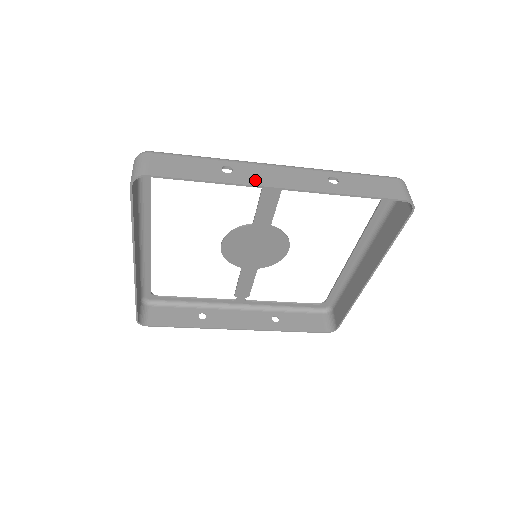
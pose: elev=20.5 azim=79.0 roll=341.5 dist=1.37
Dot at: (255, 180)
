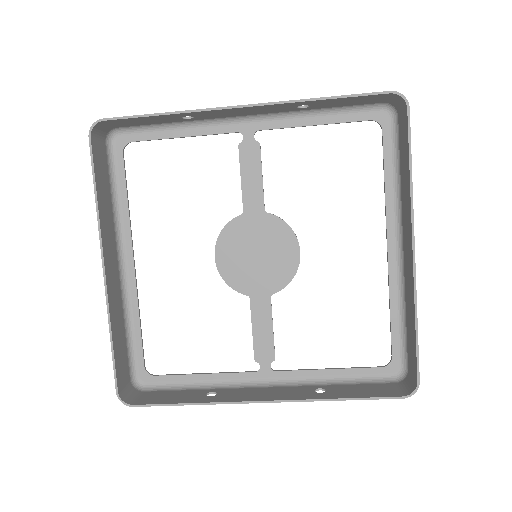
Dot at: (213, 110)
